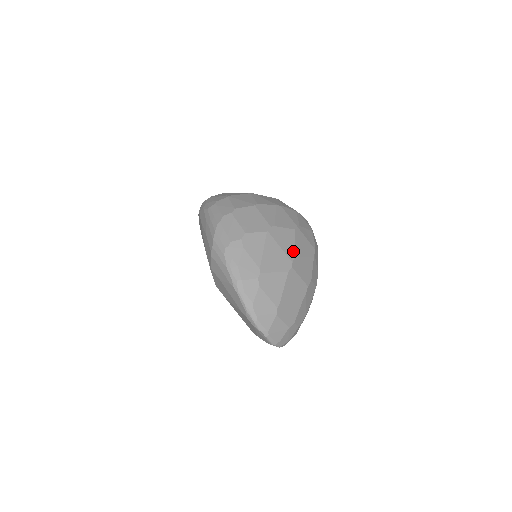
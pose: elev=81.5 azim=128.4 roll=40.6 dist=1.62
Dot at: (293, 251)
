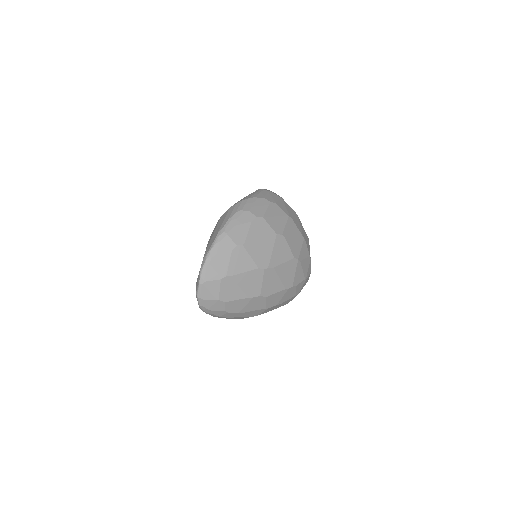
Dot at: (277, 264)
